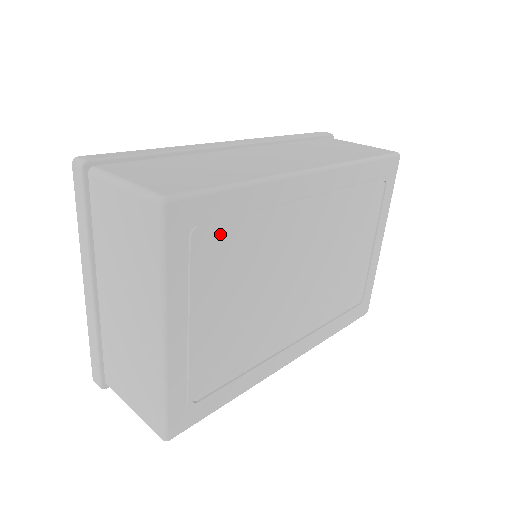
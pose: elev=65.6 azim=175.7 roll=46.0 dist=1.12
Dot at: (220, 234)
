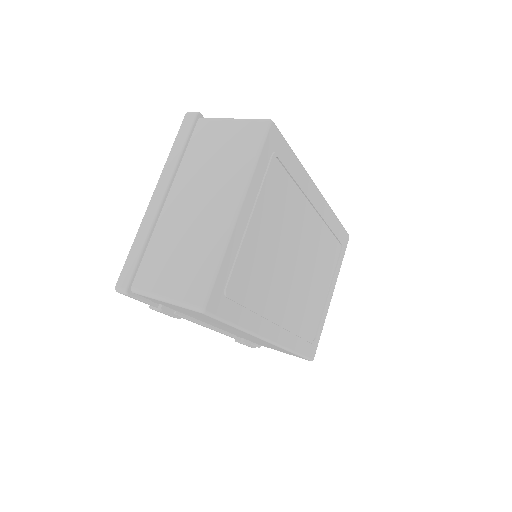
Dot at: (280, 173)
